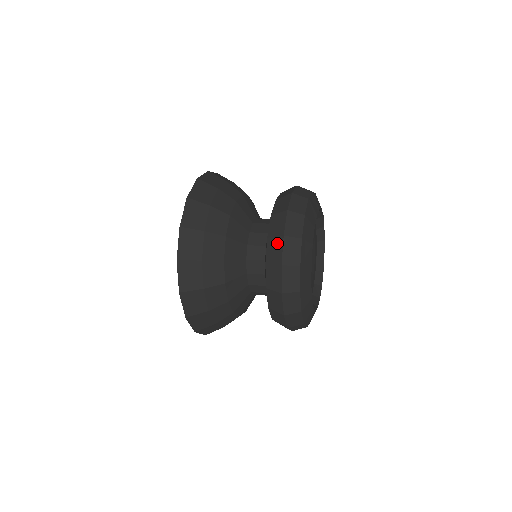
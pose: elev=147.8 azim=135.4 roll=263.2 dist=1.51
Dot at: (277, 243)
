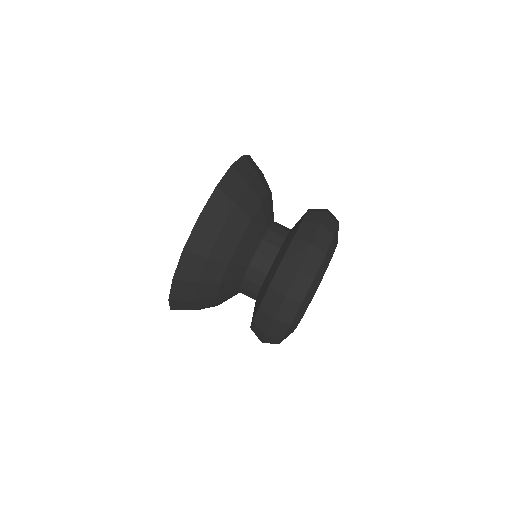
Dot at: (266, 319)
